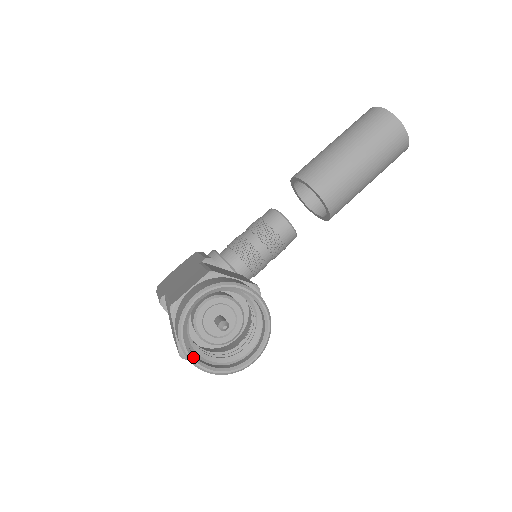
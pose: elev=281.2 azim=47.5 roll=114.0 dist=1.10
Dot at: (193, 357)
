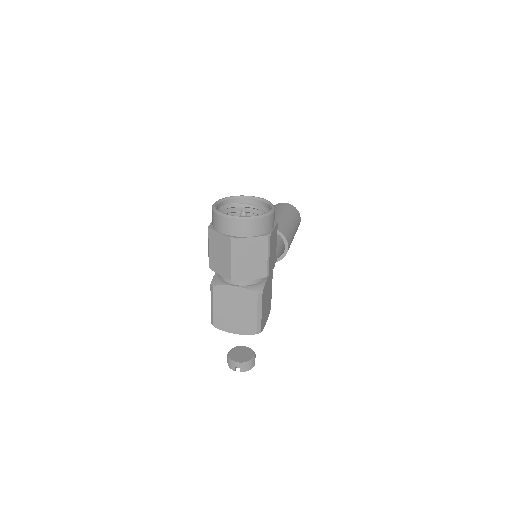
Dot at: (234, 216)
